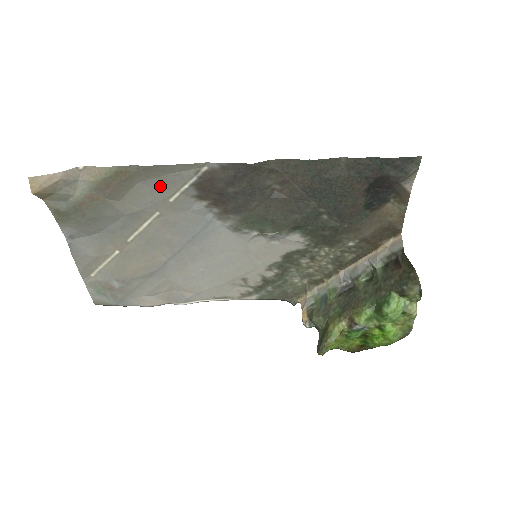
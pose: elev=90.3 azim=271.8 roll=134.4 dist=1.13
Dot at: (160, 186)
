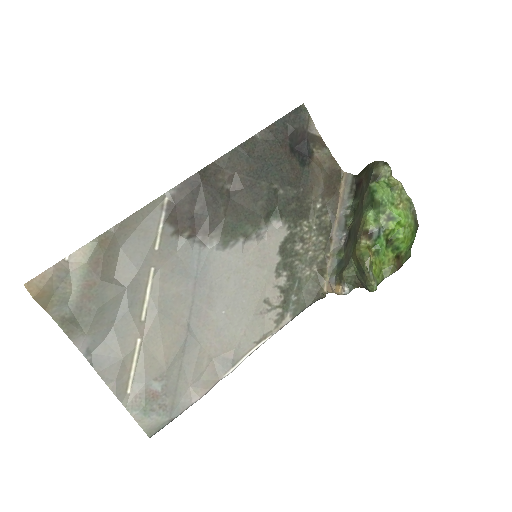
Dot at: (140, 239)
